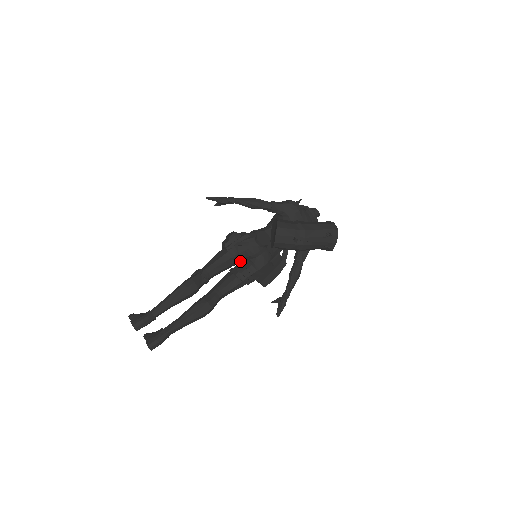
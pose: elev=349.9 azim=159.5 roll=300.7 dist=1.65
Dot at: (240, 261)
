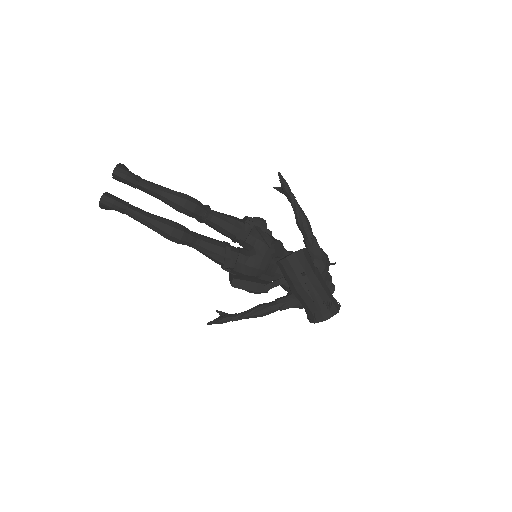
Dot at: (241, 244)
